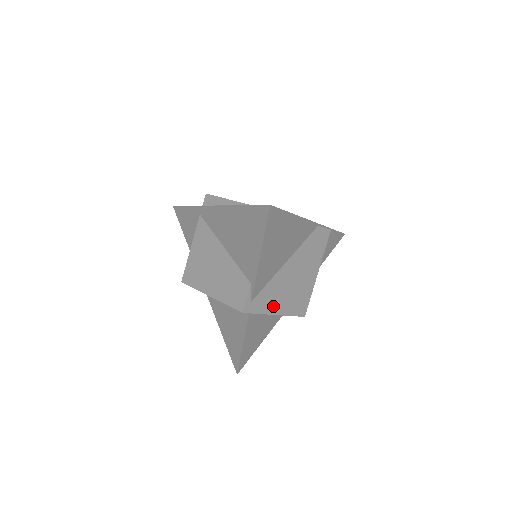
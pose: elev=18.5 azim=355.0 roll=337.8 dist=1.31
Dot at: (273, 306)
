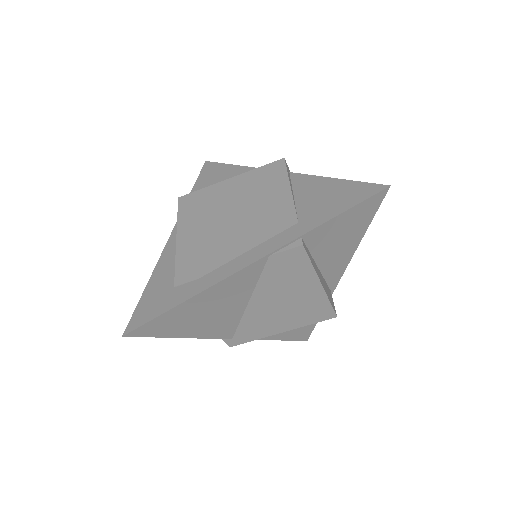
Dot at: (269, 330)
